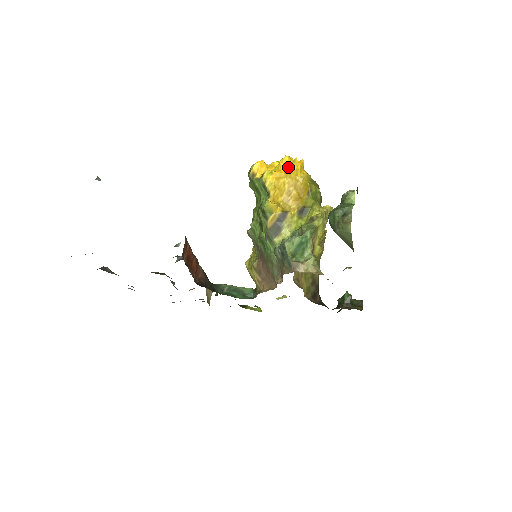
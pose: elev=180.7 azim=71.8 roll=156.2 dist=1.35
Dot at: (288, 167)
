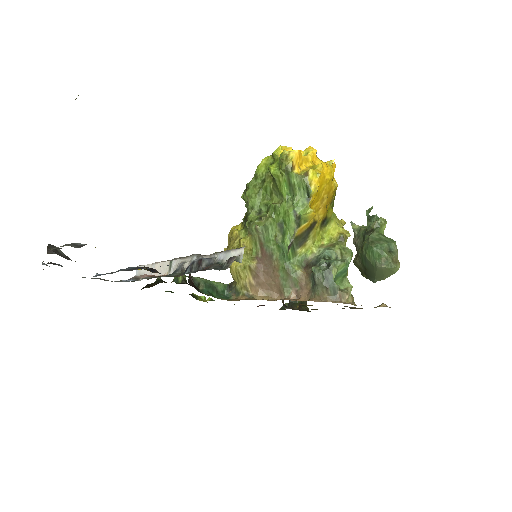
Dot at: (327, 170)
